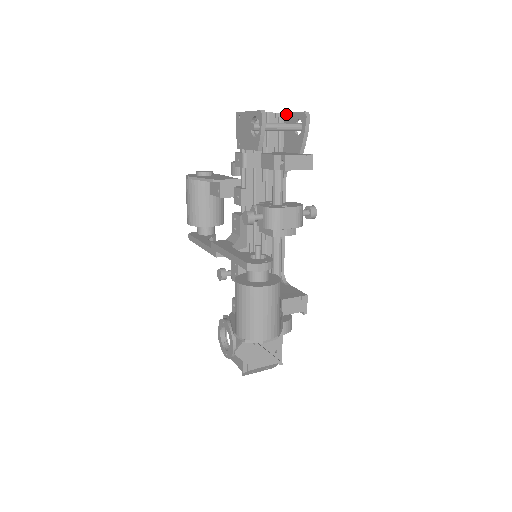
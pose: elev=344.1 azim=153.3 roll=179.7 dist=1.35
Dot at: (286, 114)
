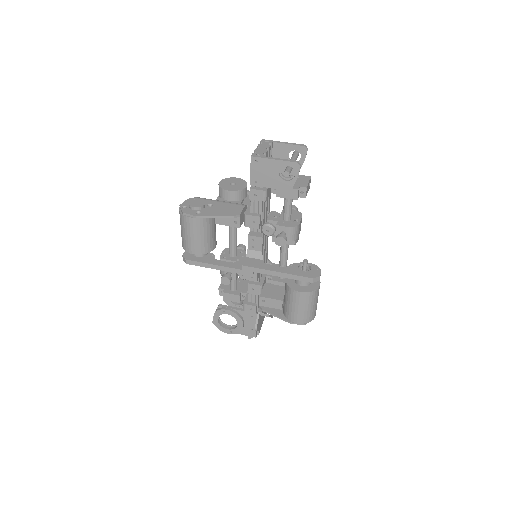
Dot at: (276, 144)
